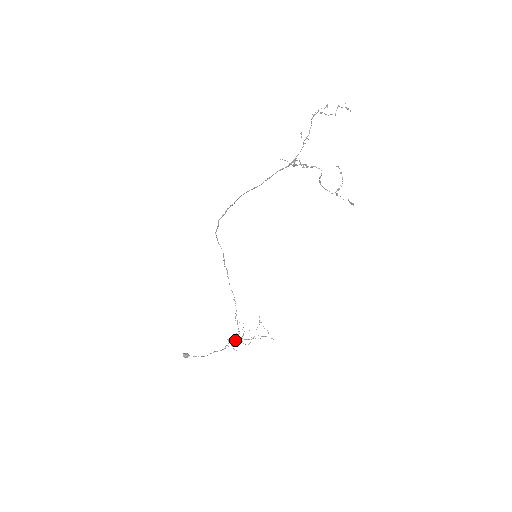
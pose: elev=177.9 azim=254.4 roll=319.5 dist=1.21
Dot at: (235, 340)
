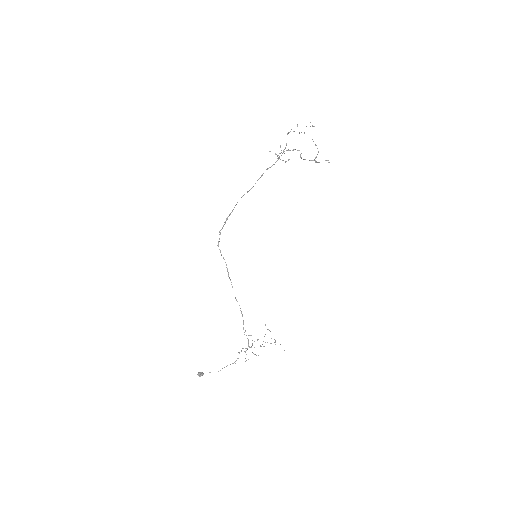
Dot at: (246, 350)
